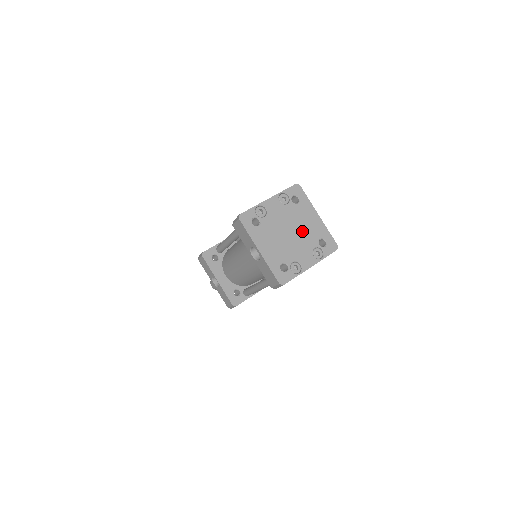
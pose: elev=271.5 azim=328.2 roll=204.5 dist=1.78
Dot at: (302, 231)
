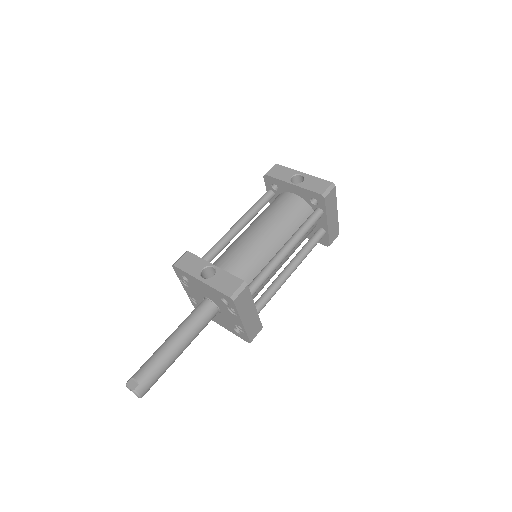
Dot at: occluded
